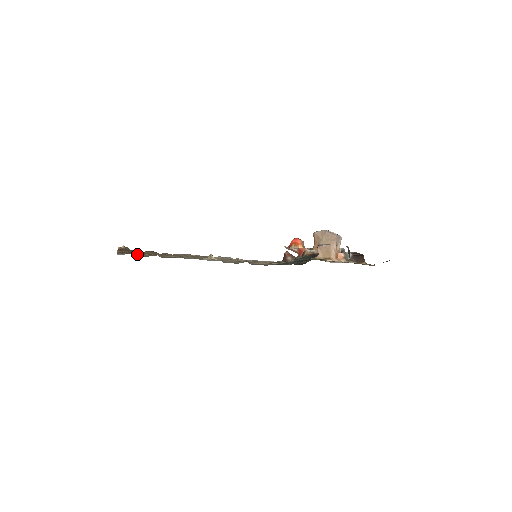
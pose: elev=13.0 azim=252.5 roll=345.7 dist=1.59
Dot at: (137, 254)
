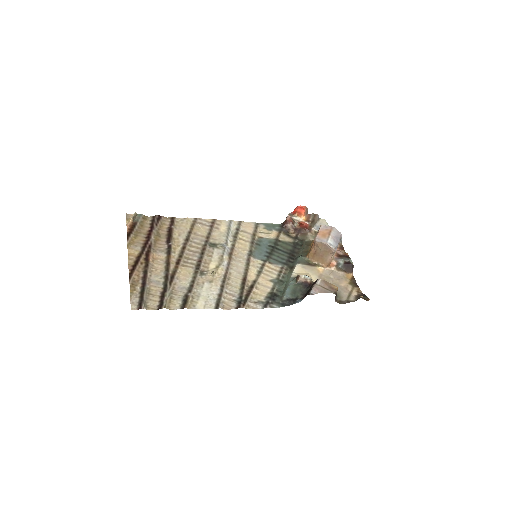
Dot at: (148, 294)
